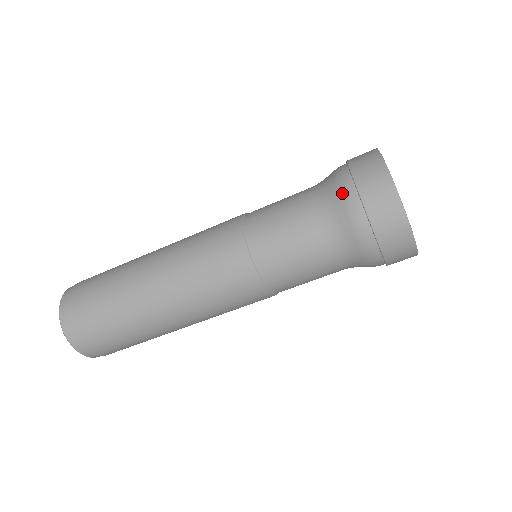
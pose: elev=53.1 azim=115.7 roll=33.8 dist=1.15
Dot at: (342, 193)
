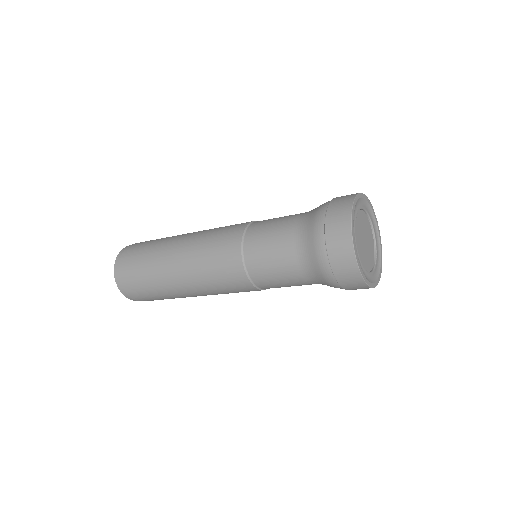
Dot at: (315, 234)
